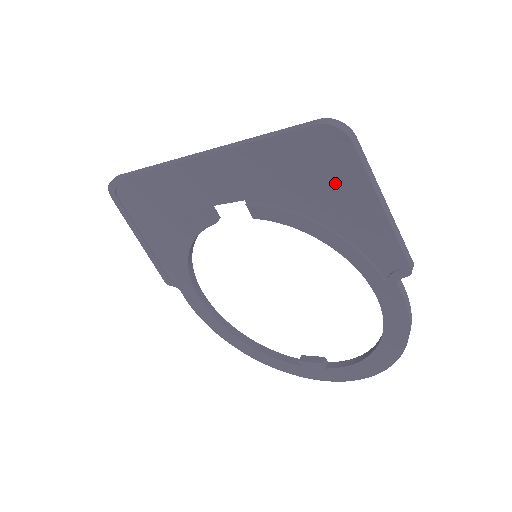
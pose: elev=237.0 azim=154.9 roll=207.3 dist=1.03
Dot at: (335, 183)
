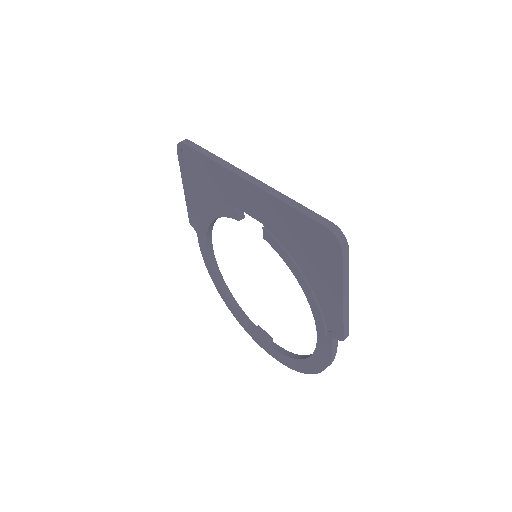
Dot at: (322, 263)
